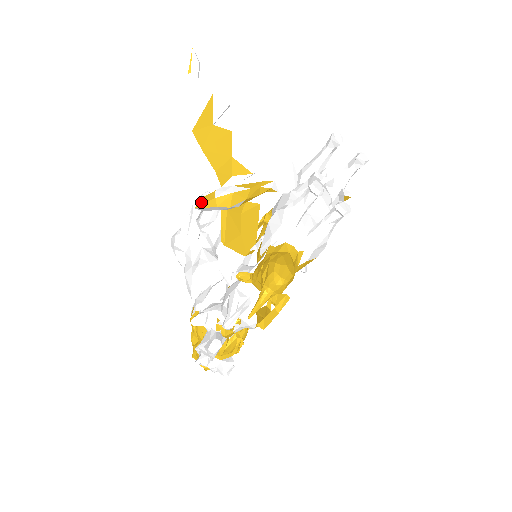
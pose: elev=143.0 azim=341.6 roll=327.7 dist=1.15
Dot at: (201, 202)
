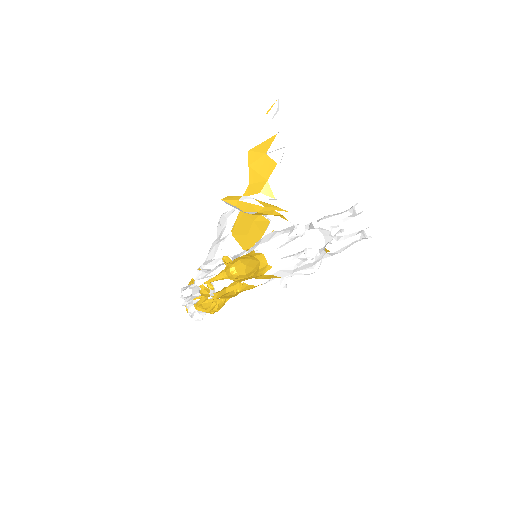
Dot at: (228, 198)
